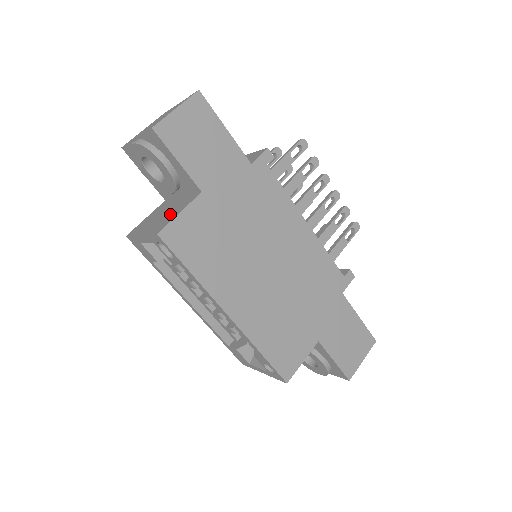
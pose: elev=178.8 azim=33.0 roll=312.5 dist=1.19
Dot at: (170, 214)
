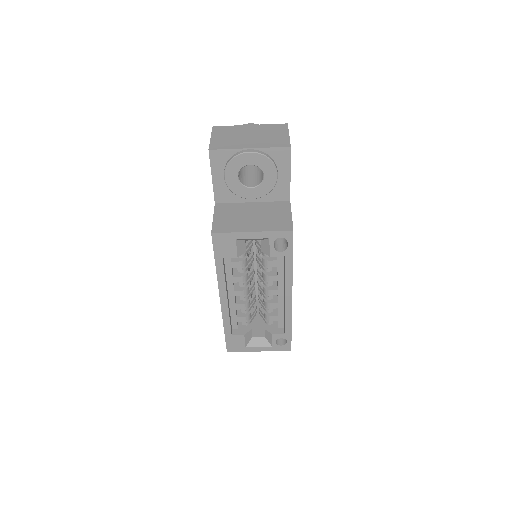
Dot at: (274, 216)
